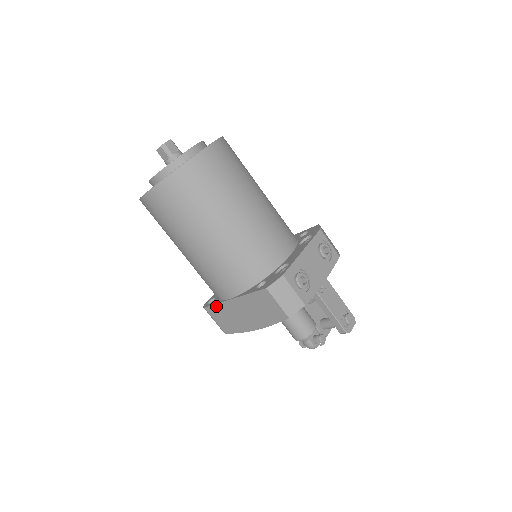
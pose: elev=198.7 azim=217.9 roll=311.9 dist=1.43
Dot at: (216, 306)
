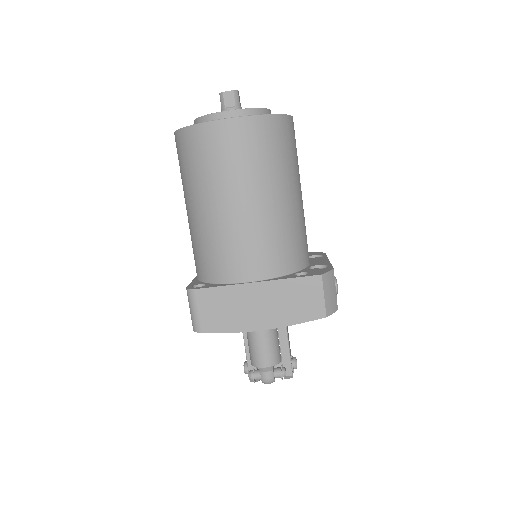
Dot at: (219, 289)
